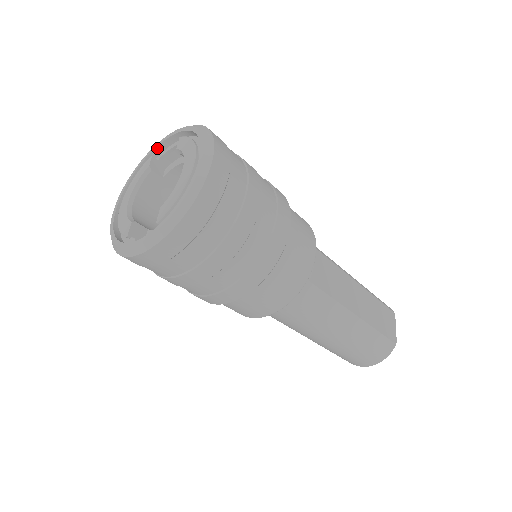
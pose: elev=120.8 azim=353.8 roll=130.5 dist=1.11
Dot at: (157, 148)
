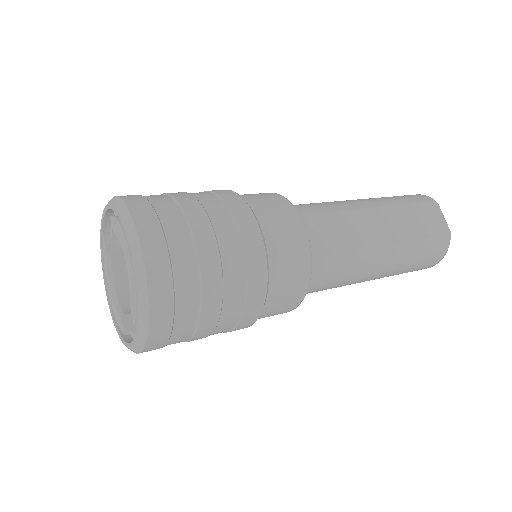
Dot at: (103, 227)
